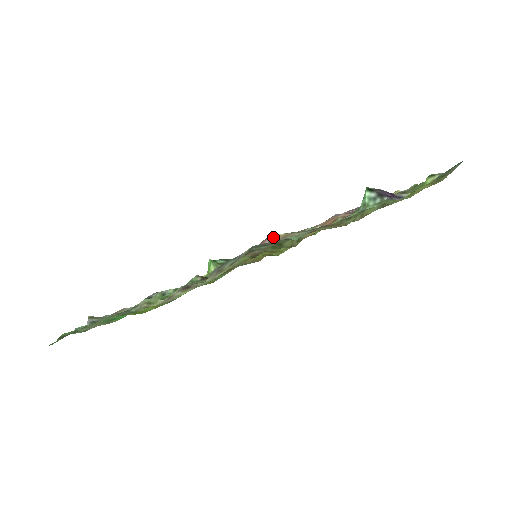
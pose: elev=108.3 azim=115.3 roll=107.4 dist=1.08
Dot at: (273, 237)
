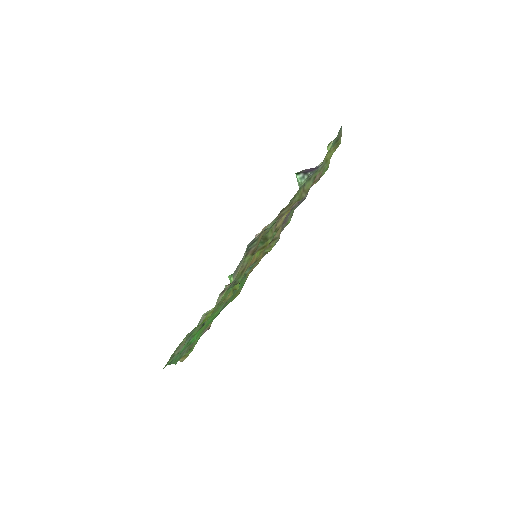
Dot at: occluded
